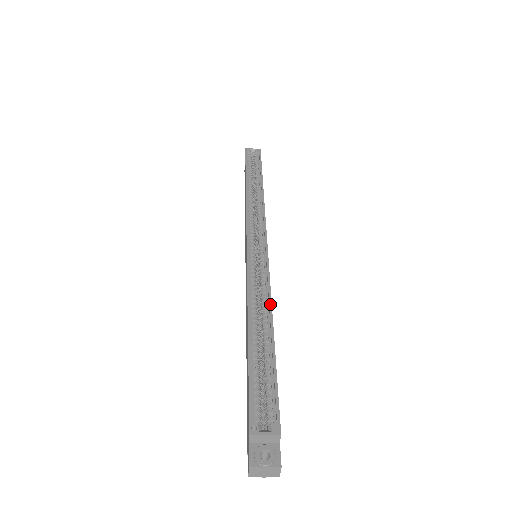
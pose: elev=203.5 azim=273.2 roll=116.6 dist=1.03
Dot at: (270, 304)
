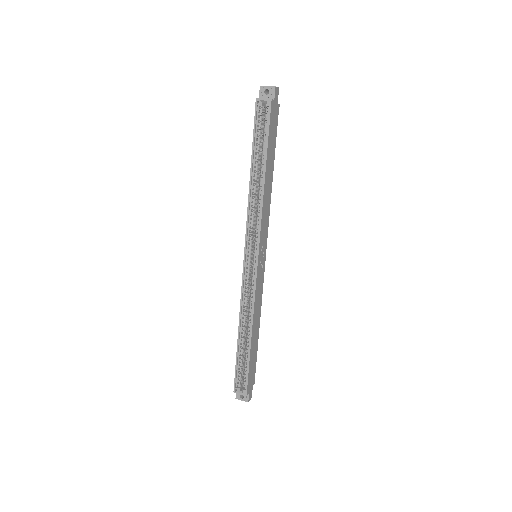
Dot at: (252, 321)
